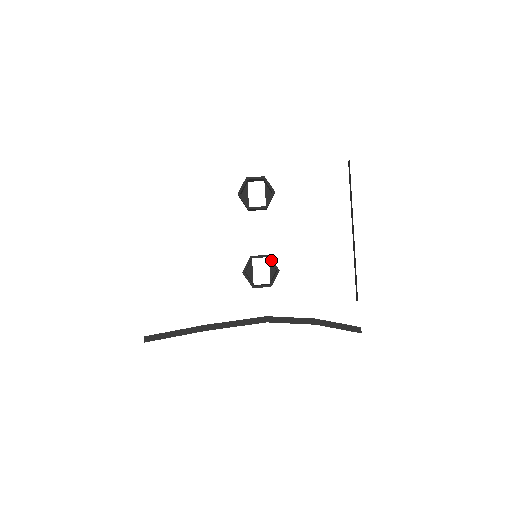
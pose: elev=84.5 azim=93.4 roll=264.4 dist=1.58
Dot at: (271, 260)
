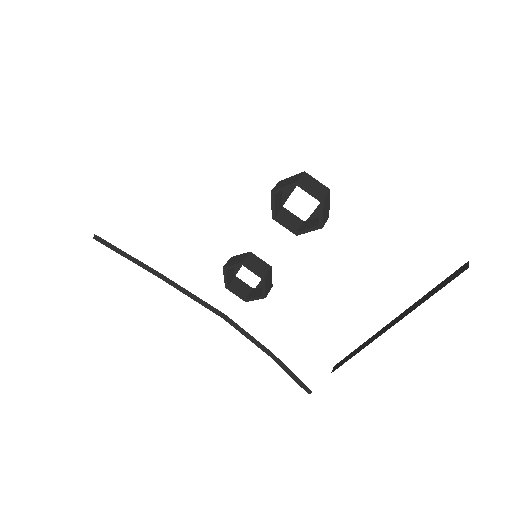
Dot at: (263, 283)
